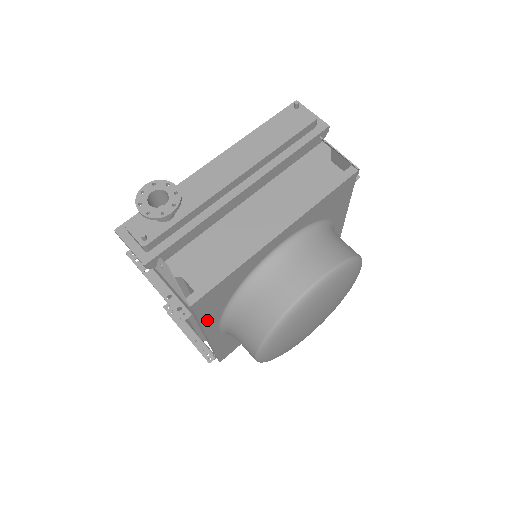
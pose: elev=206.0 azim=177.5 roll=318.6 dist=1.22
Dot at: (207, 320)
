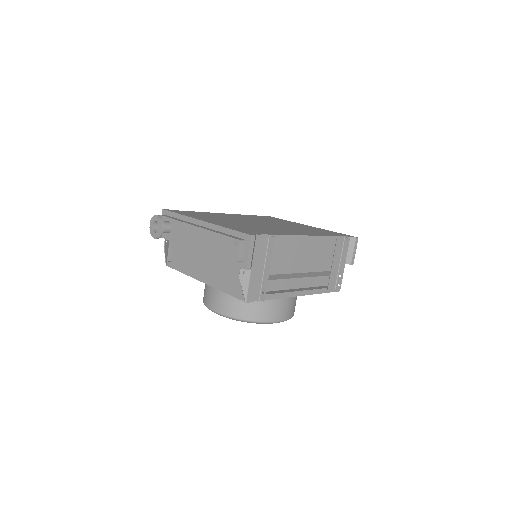
Dot at: occluded
